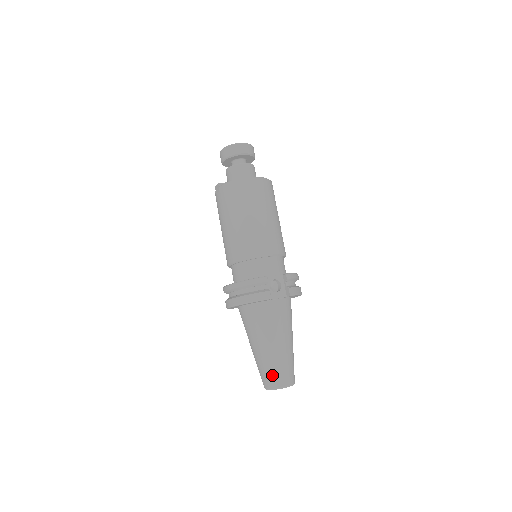
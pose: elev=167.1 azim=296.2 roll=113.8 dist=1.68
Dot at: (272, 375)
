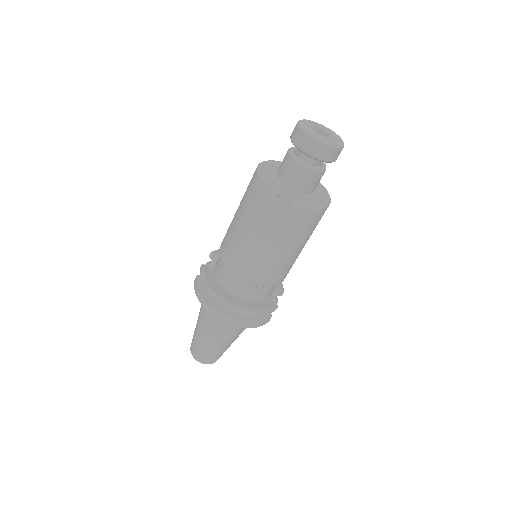
Dot at: (216, 358)
